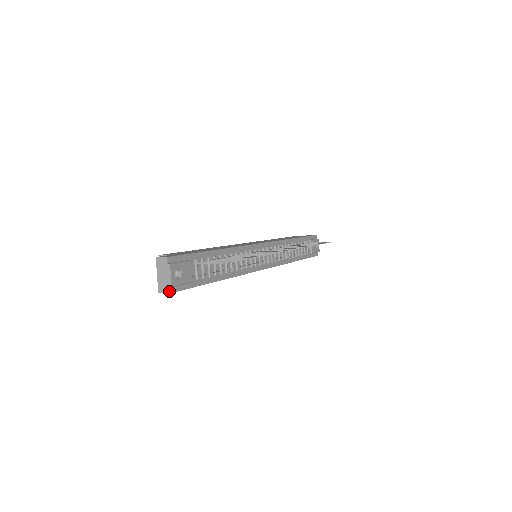
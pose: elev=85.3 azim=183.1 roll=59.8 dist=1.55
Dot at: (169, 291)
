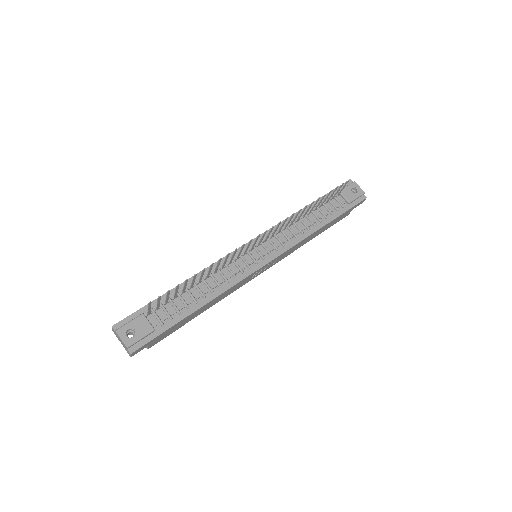
Dot at: (129, 352)
